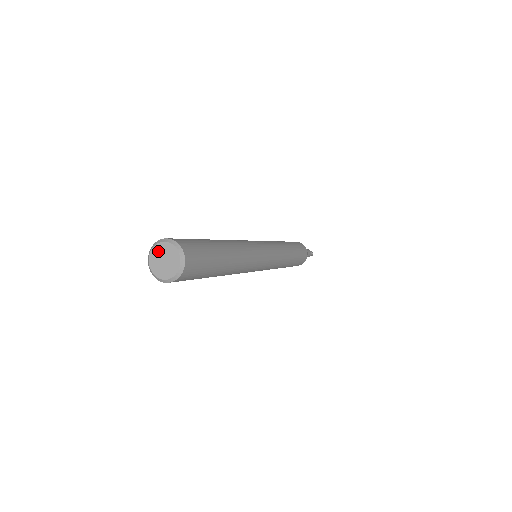
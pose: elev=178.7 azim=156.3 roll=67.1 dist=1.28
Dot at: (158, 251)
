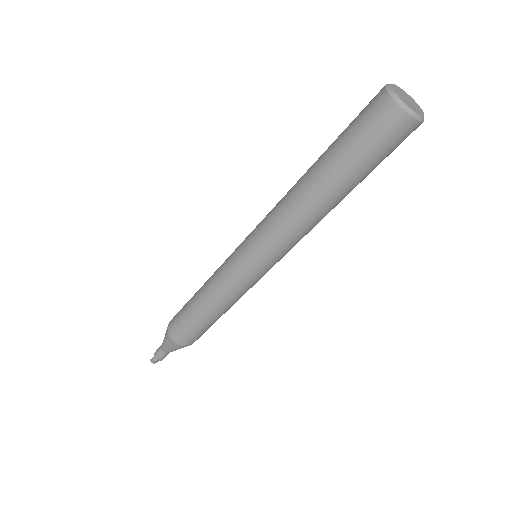
Dot at: (398, 92)
